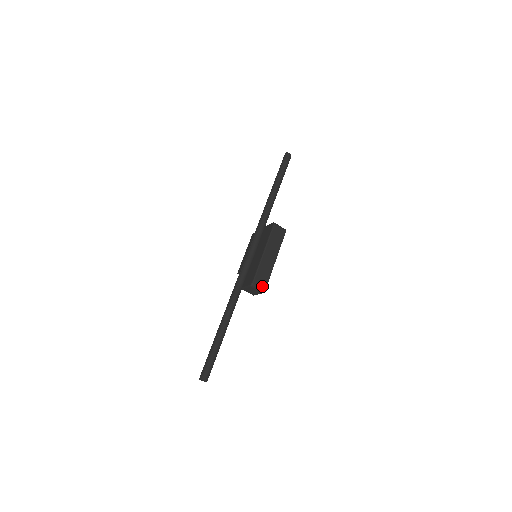
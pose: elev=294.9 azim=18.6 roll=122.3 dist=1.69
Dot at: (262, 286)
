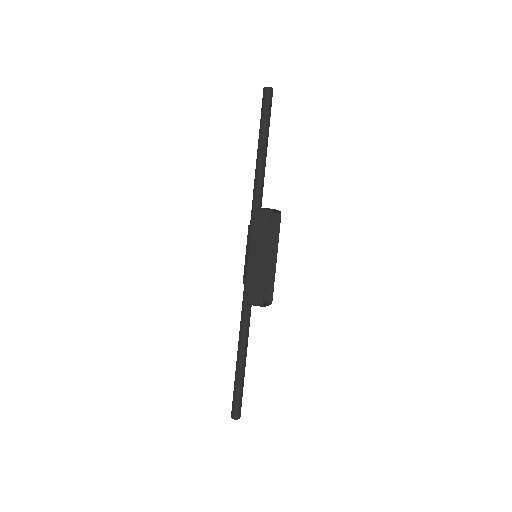
Dot at: (257, 300)
